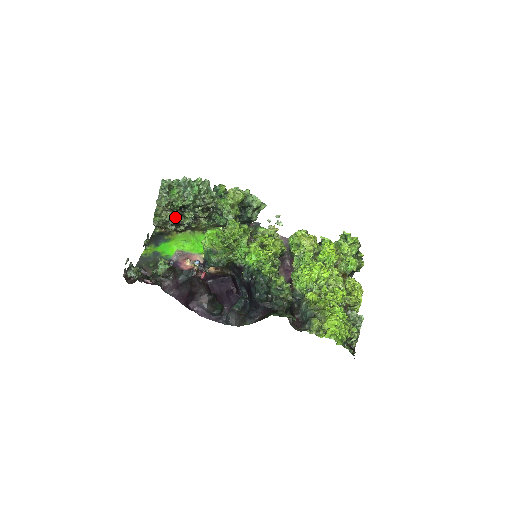
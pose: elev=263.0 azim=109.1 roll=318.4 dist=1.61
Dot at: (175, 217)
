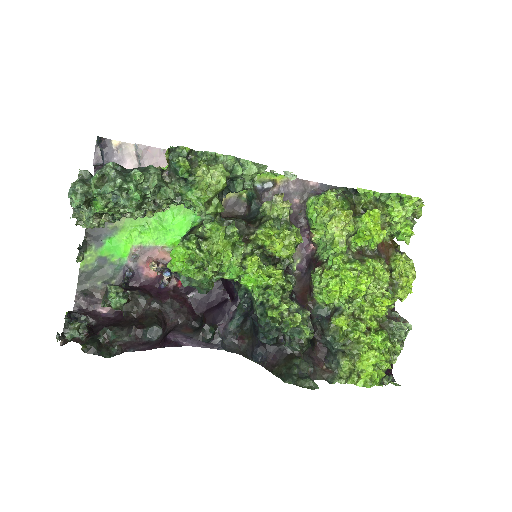
Dot at: (114, 217)
